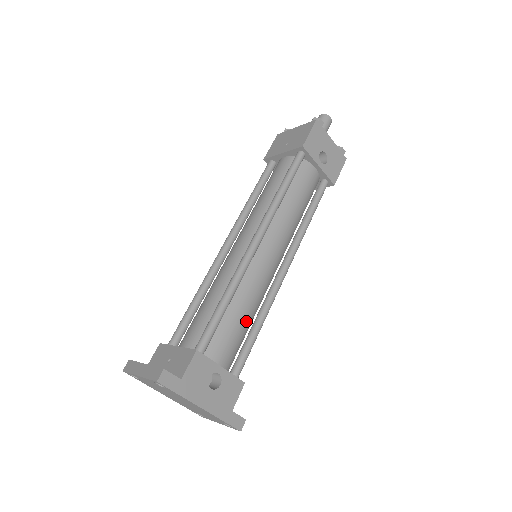
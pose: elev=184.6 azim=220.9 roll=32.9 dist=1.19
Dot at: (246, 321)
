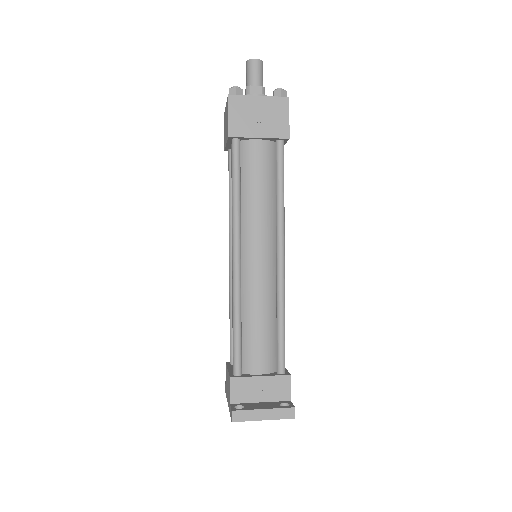
Dot at: occluded
